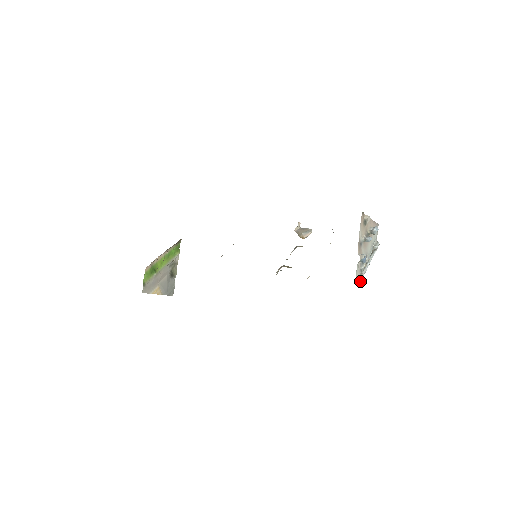
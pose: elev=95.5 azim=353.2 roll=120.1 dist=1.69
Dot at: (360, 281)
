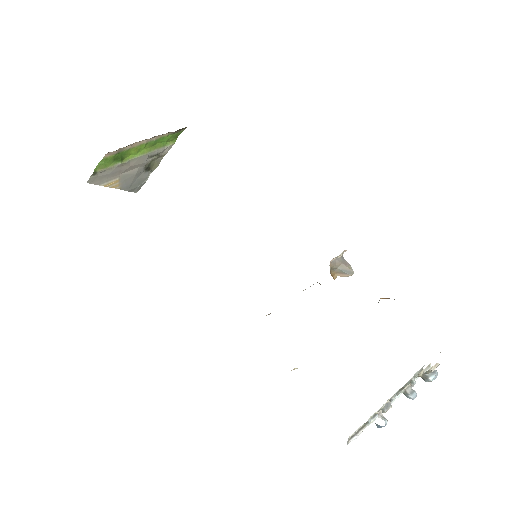
Dot at: (353, 439)
